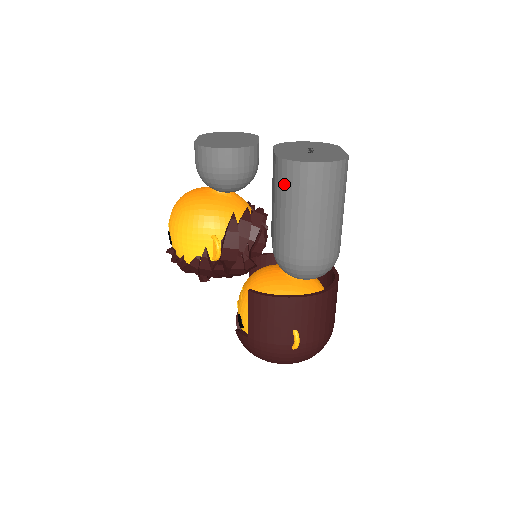
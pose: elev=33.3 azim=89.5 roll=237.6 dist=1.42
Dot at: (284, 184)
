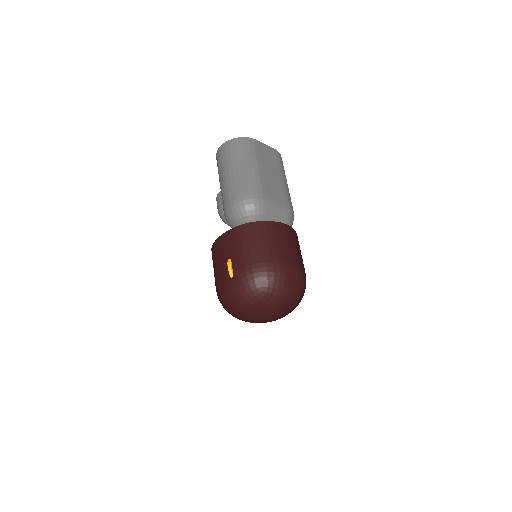
Dot at: occluded
